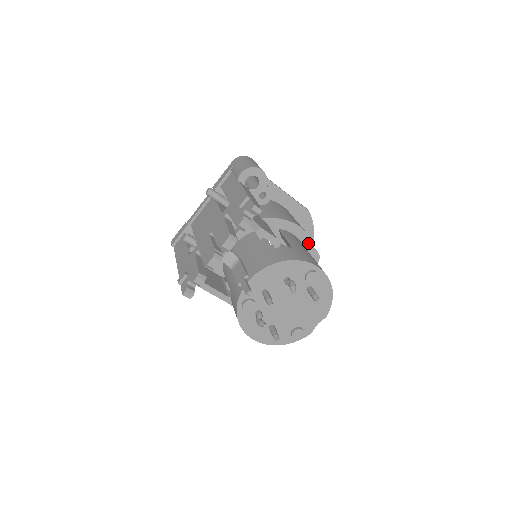
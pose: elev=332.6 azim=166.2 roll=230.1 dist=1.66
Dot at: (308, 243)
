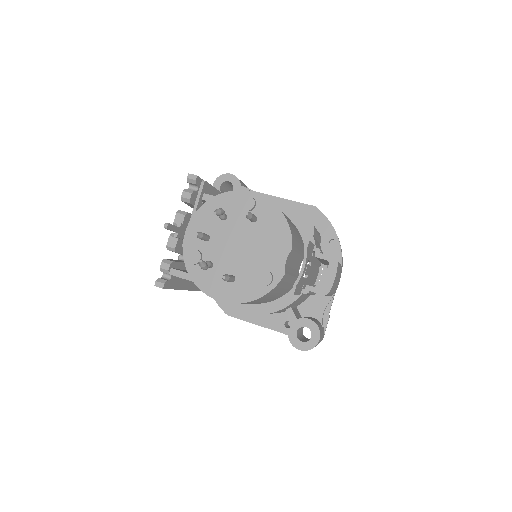
Dot at: (292, 213)
